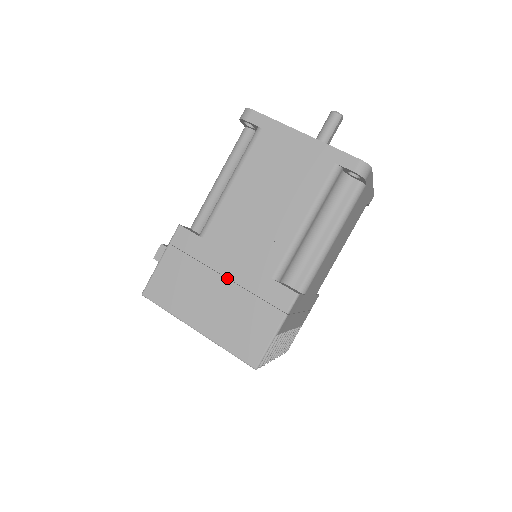
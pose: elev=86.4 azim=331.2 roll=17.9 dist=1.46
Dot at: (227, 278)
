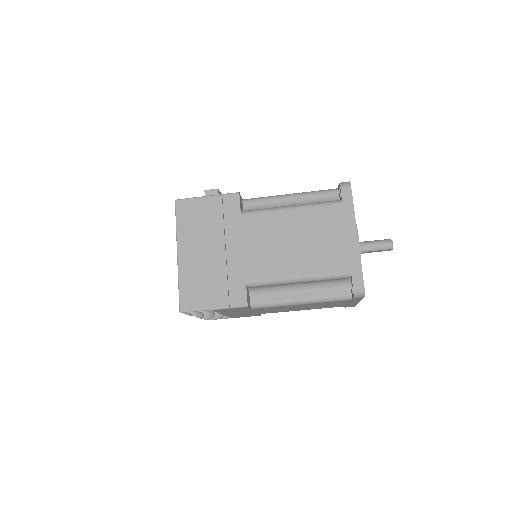
Dot at: (226, 251)
